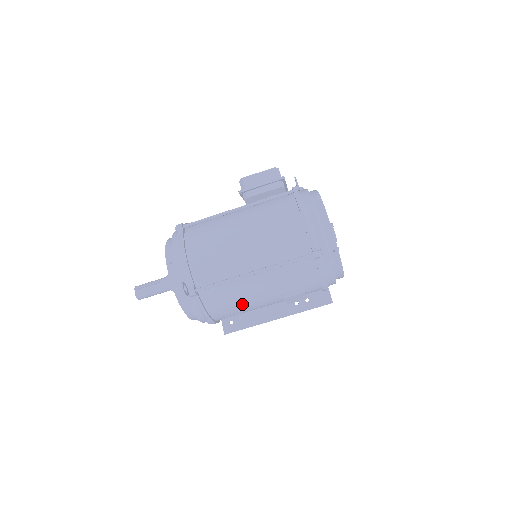
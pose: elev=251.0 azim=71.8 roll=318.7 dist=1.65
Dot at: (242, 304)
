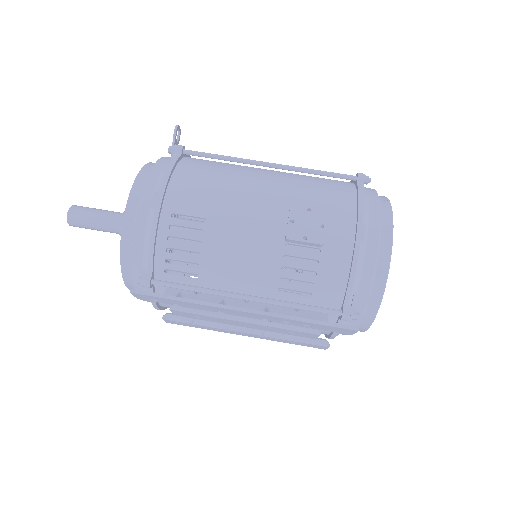
Dot at: (225, 192)
